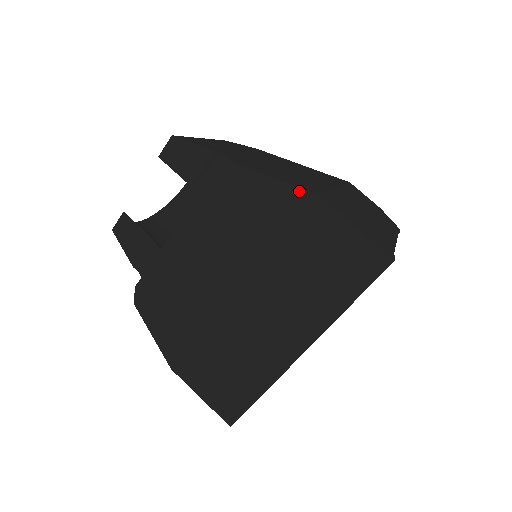
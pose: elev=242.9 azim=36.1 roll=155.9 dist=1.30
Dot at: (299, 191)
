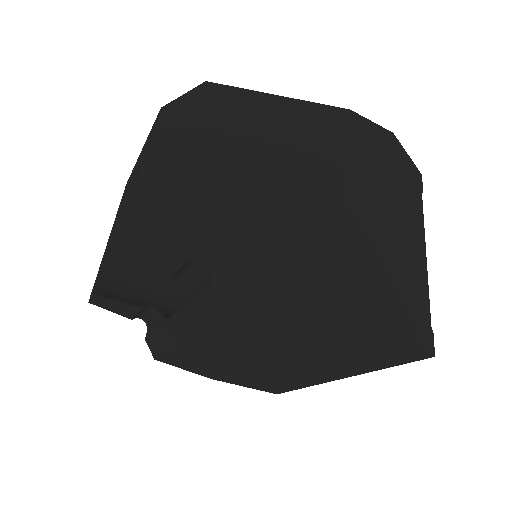
Dot at: (321, 326)
